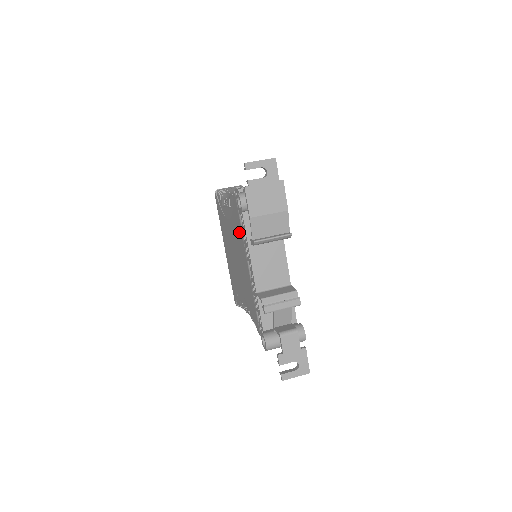
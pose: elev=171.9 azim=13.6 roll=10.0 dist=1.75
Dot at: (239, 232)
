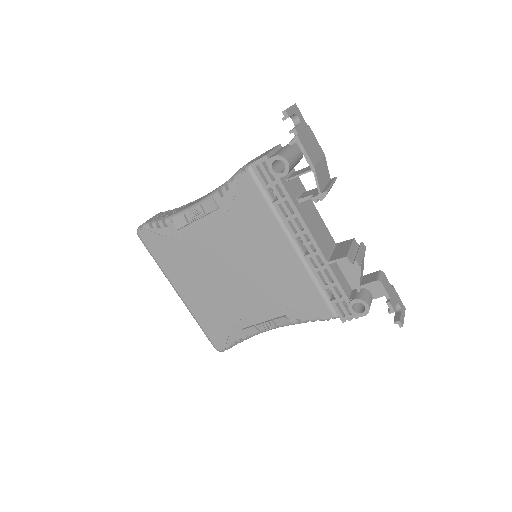
Dot at: (260, 219)
